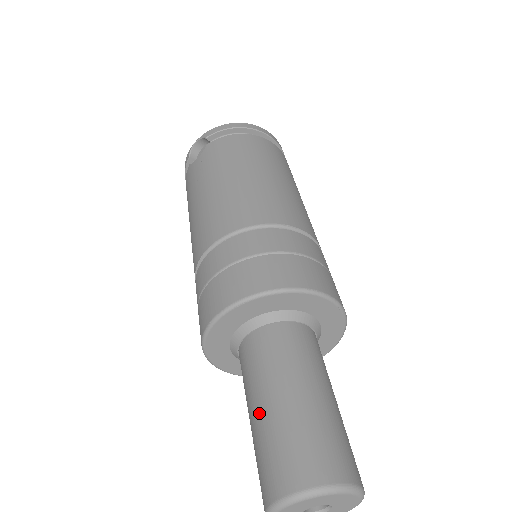
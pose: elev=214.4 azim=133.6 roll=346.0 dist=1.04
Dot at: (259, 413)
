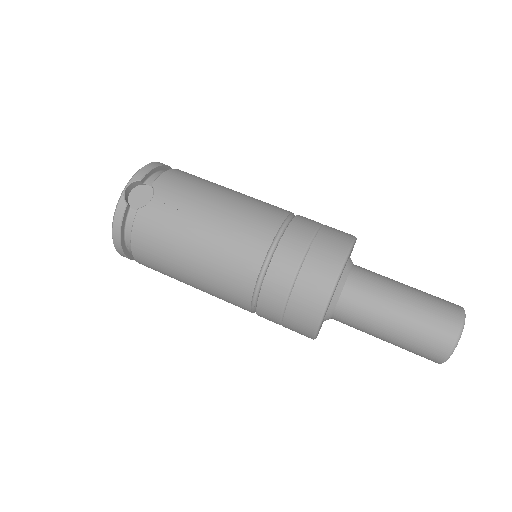
Dot at: (403, 311)
